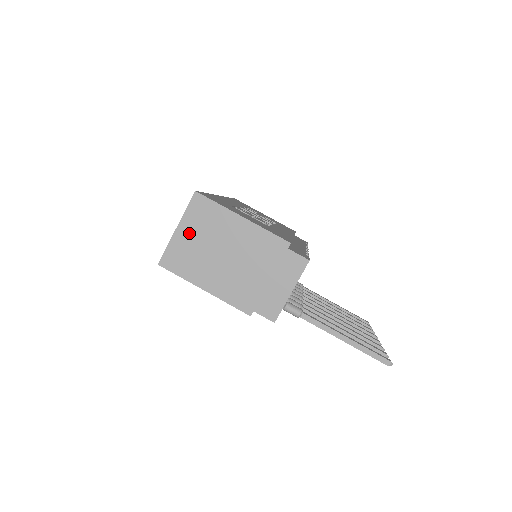
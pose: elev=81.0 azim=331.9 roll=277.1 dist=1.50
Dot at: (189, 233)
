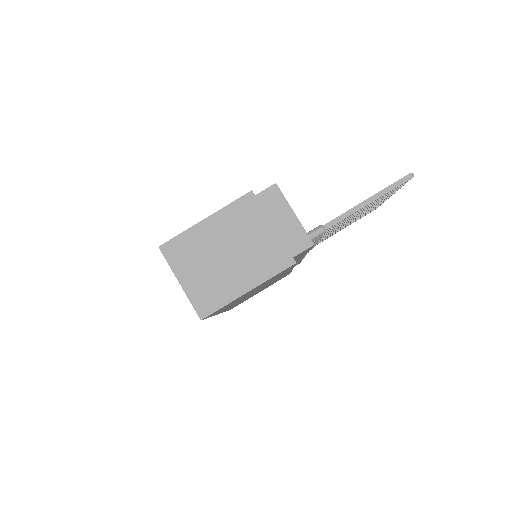
Dot at: (190, 274)
